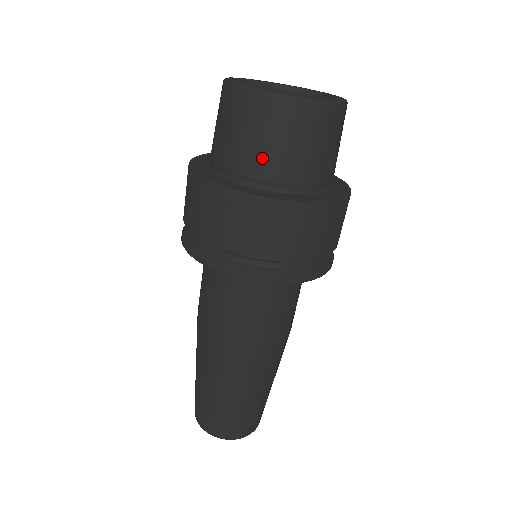
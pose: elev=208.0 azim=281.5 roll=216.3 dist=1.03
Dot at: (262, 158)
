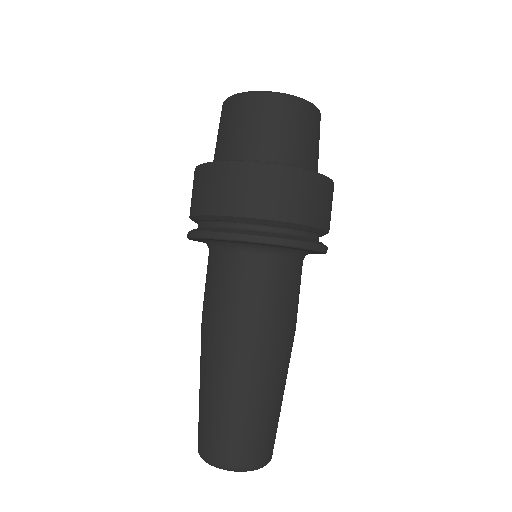
Dot at: (251, 140)
